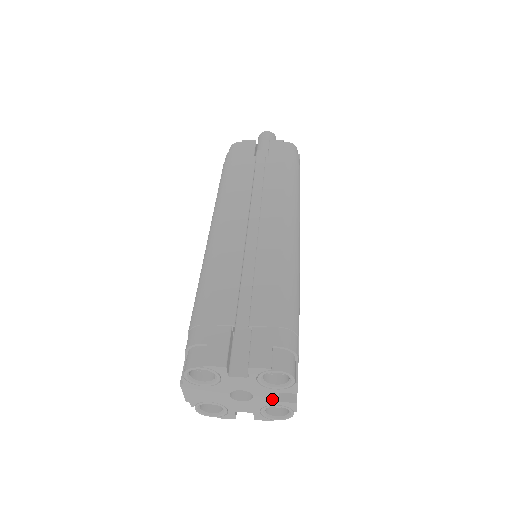
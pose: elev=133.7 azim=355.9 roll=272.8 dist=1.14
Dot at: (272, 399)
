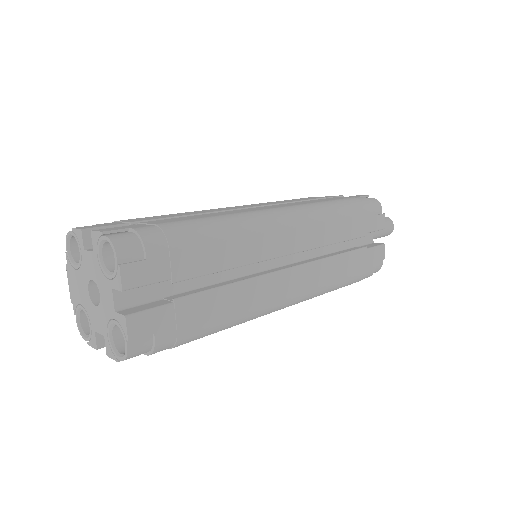
Dot at: (111, 304)
